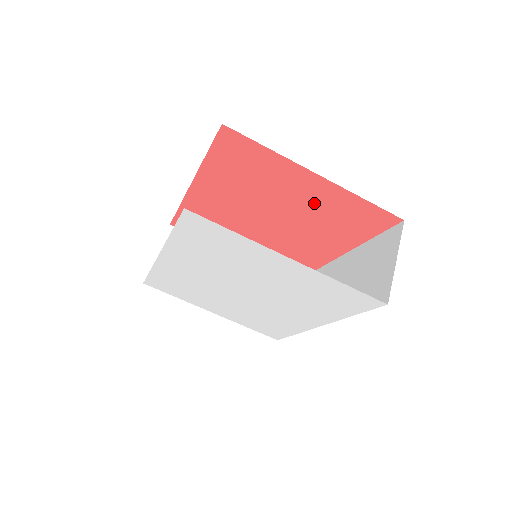
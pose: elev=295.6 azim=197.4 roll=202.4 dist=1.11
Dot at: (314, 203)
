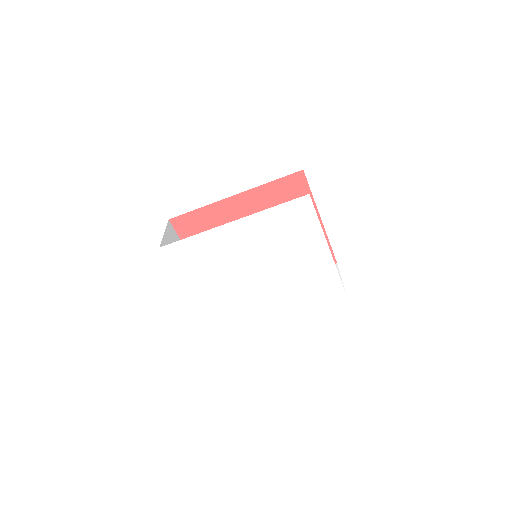
Dot at: occluded
